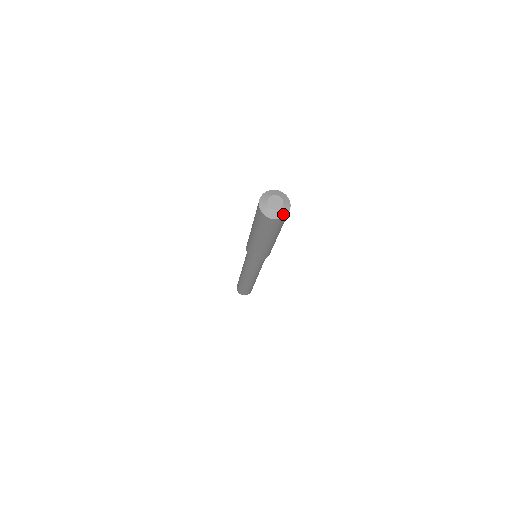
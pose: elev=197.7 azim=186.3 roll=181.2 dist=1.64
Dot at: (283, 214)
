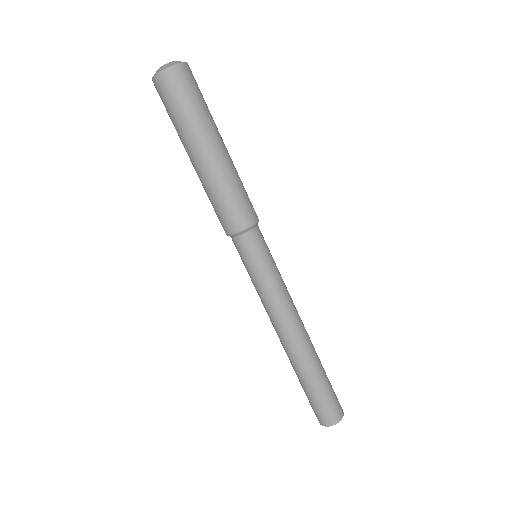
Dot at: (163, 69)
